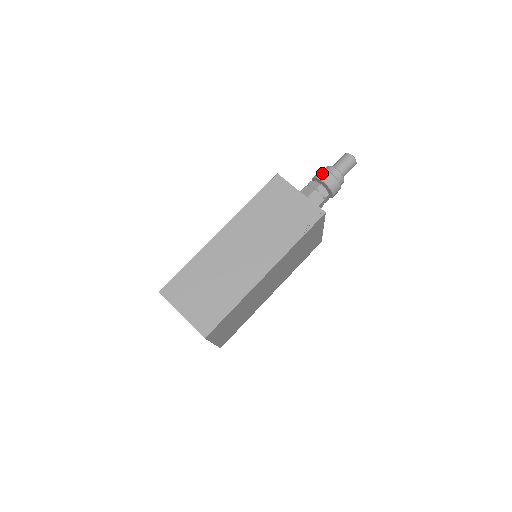
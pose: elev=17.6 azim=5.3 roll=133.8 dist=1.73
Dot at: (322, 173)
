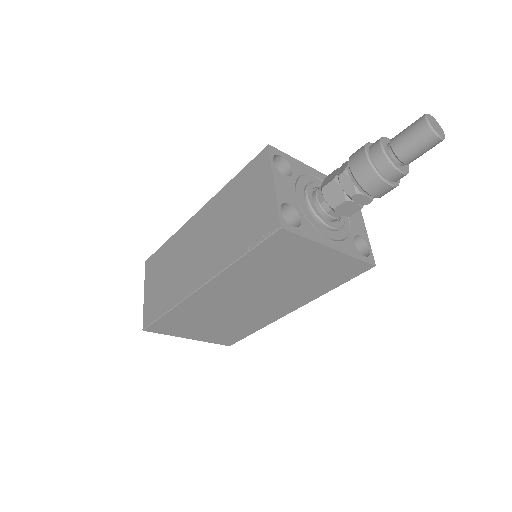
Dot at: (357, 151)
